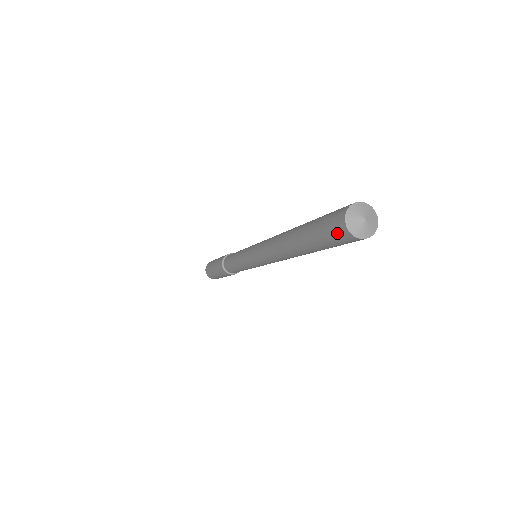
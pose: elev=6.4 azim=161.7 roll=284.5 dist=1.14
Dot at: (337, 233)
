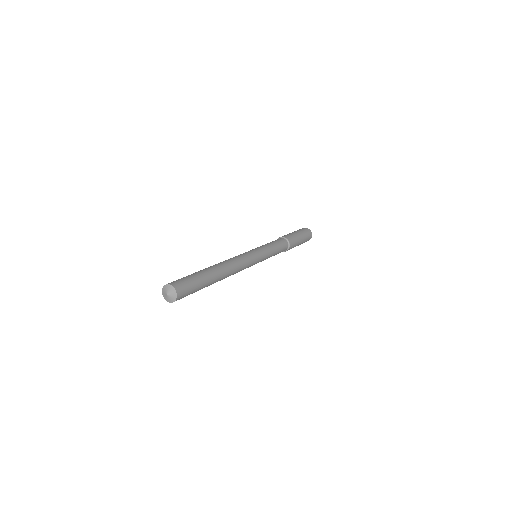
Dot at: occluded
